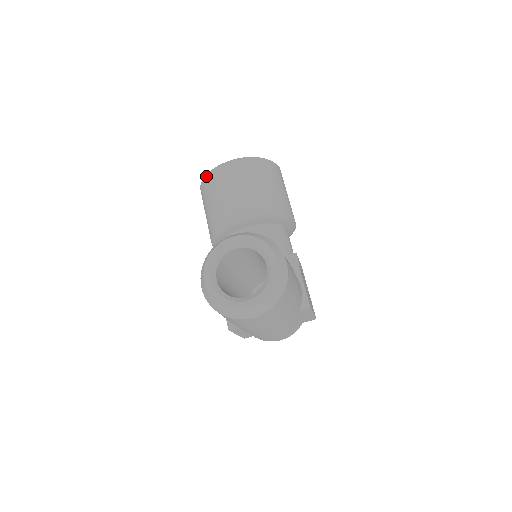
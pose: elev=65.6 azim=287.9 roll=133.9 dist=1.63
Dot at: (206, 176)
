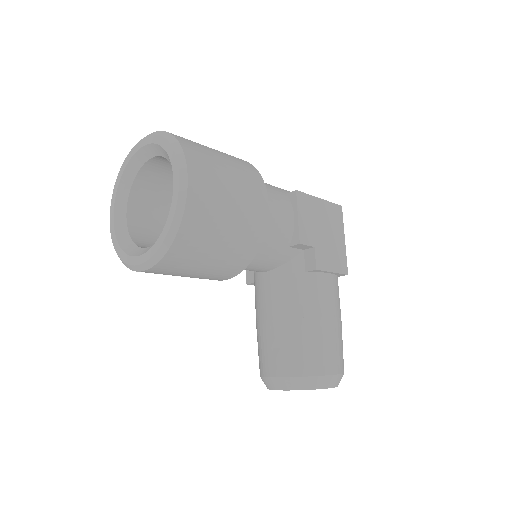
Dot at: (123, 263)
